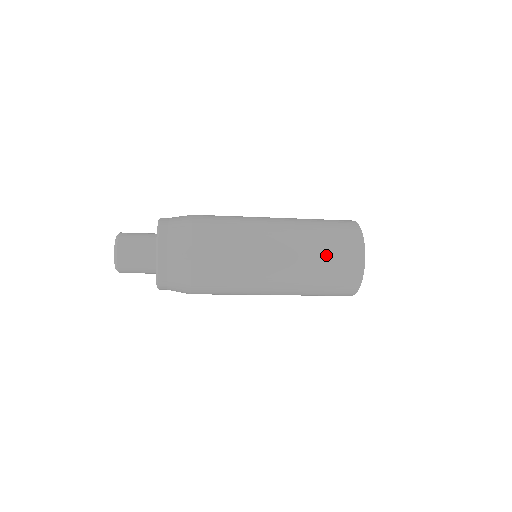
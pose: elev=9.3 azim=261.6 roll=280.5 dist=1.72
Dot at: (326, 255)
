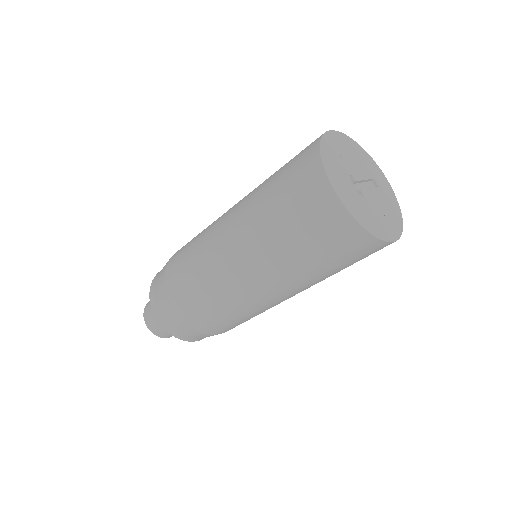
Dot at: (275, 176)
